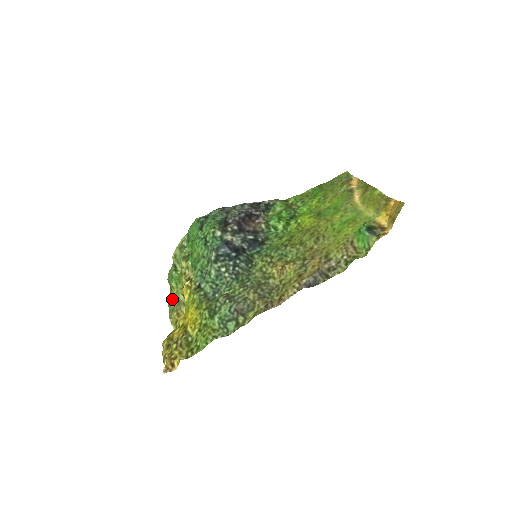
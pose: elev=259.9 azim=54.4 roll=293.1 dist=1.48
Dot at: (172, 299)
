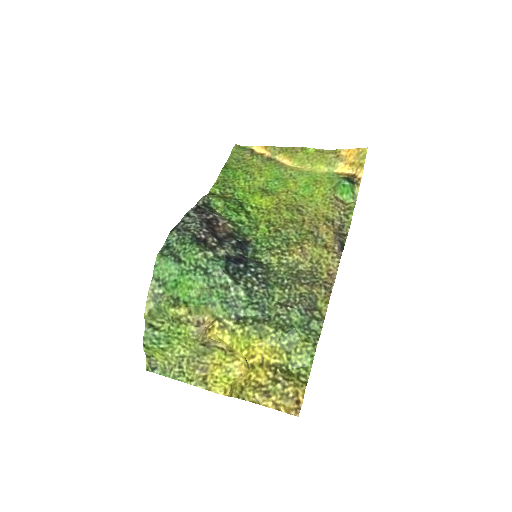
Dot at: (163, 365)
